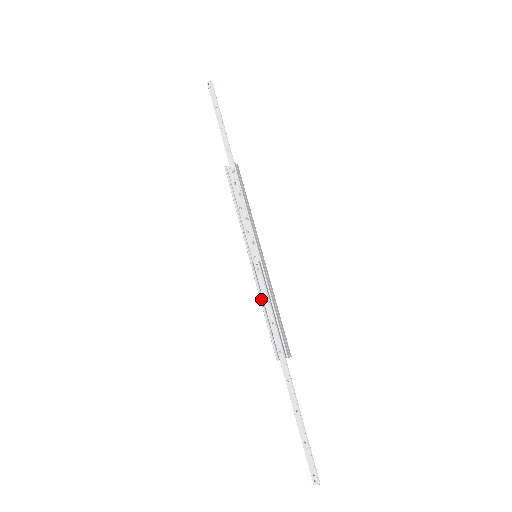
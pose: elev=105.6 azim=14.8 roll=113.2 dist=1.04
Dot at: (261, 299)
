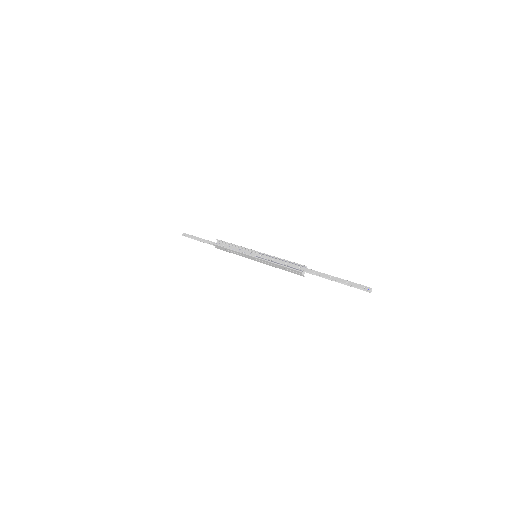
Dot at: (272, 262)
